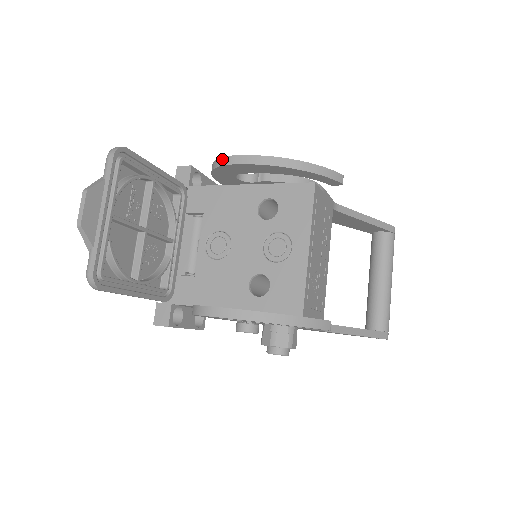
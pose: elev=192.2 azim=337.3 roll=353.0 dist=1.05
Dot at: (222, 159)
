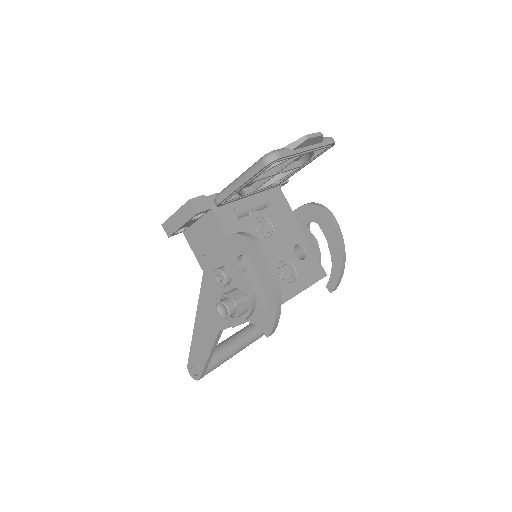
Dot at: (329, 211)
